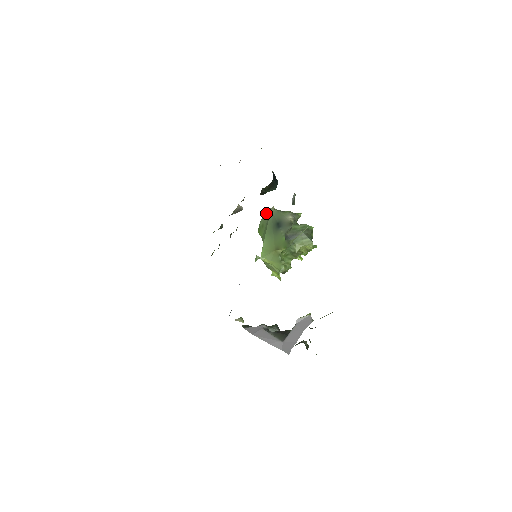
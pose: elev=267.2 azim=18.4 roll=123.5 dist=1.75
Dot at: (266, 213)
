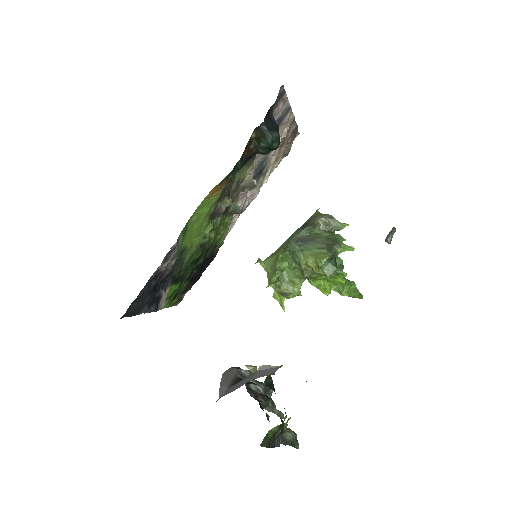
Dot at: occluded
